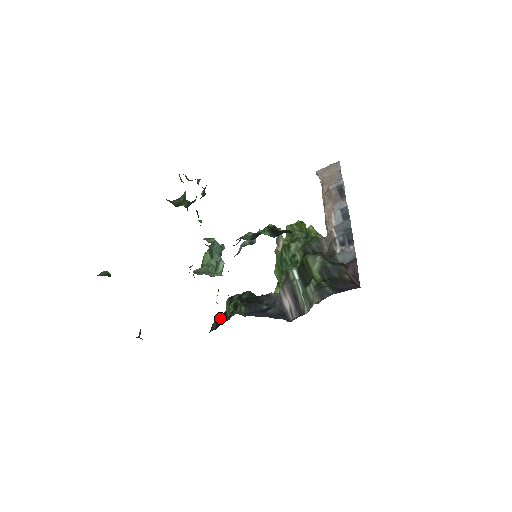
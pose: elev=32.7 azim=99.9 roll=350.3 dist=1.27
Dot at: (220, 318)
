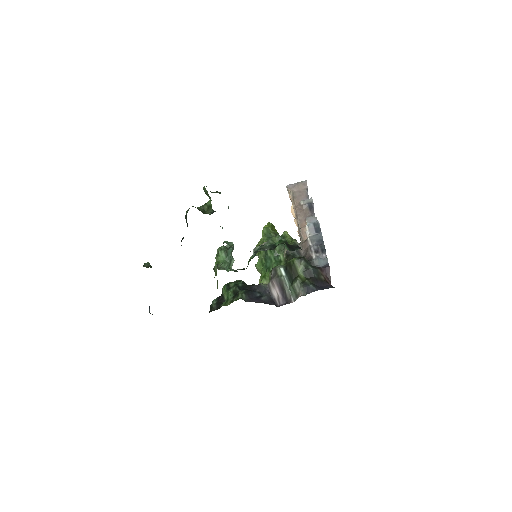
Dot at: (219, 300)
